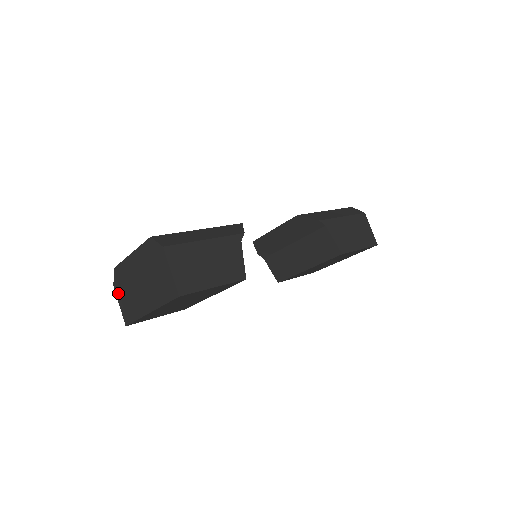
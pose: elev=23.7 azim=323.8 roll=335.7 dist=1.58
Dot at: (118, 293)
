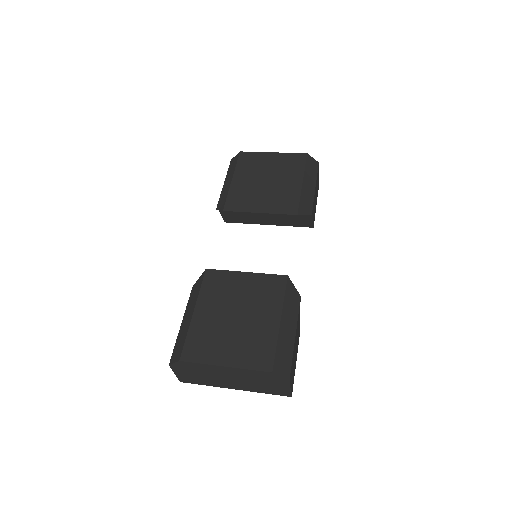
Dot at: (177, 370)
